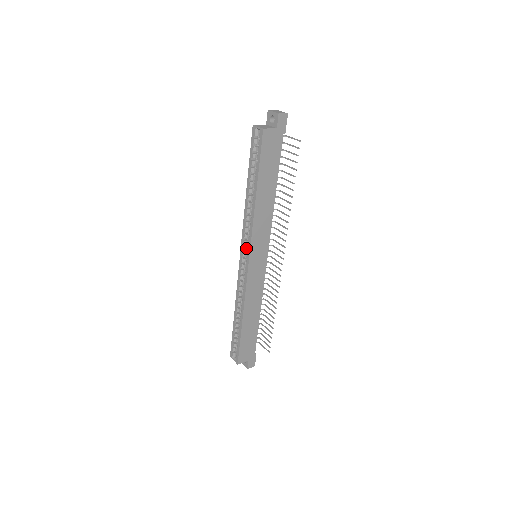
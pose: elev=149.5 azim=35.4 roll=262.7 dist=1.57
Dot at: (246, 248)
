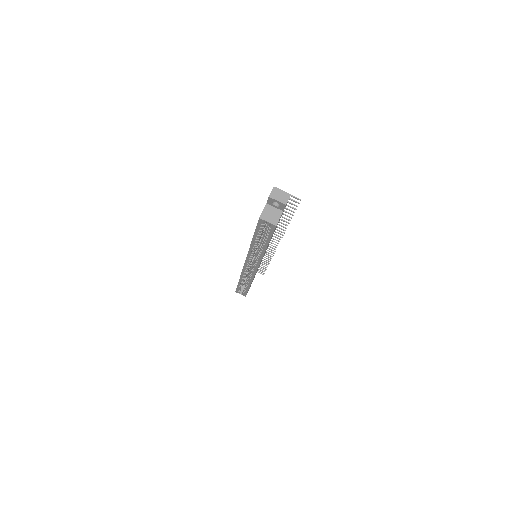
Dot at: occluded
